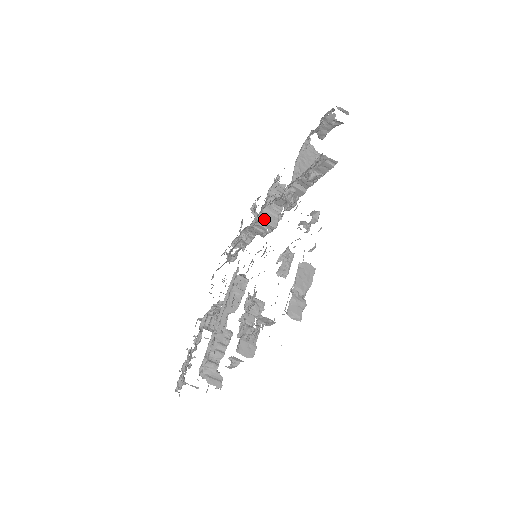
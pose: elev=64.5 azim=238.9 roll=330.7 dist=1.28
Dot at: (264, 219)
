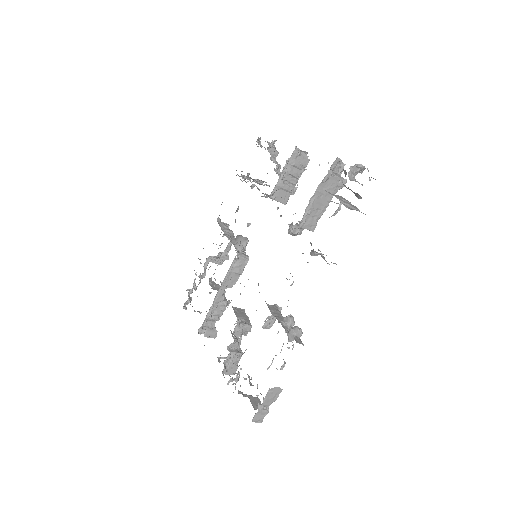
Dot at: (274, 198)
